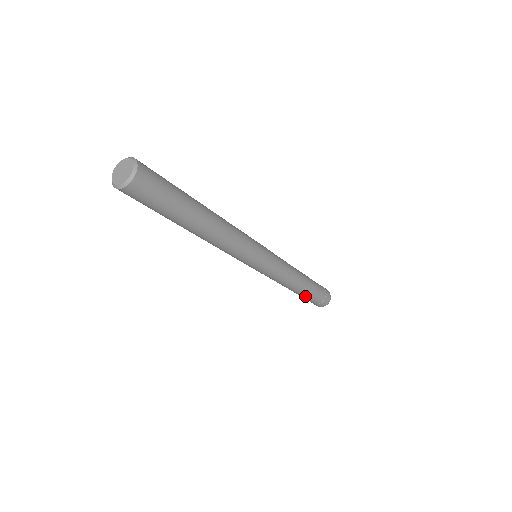
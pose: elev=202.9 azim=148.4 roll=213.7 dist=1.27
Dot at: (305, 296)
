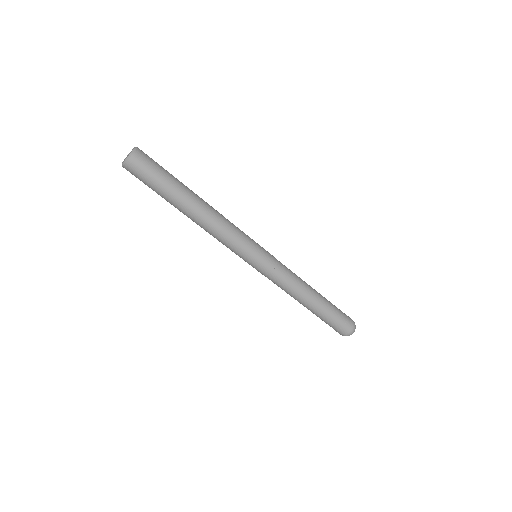
Dot at: (319, 315)
